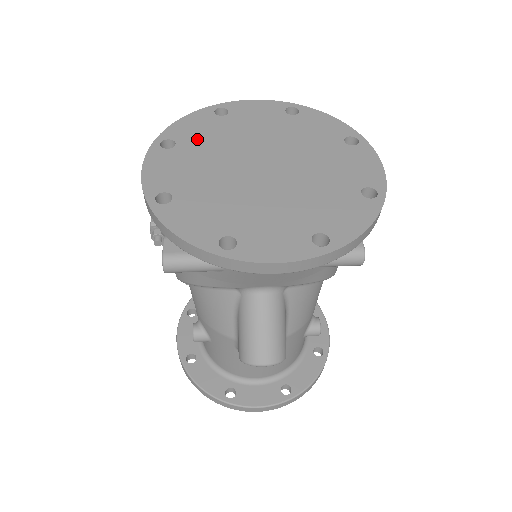
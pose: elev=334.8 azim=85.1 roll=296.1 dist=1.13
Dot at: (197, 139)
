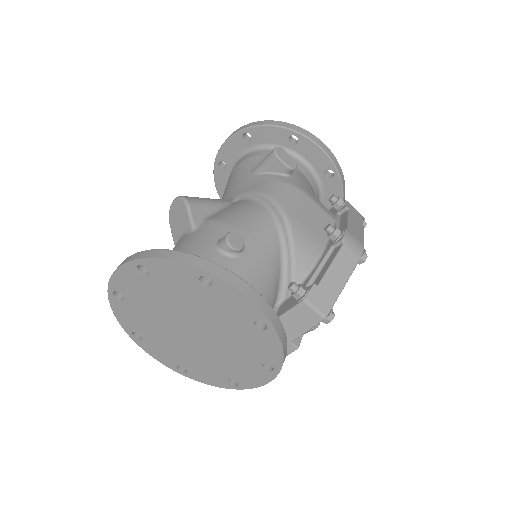
Dot at: occluded
